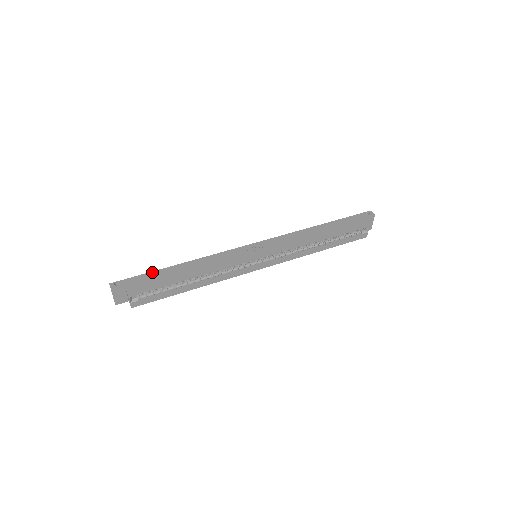
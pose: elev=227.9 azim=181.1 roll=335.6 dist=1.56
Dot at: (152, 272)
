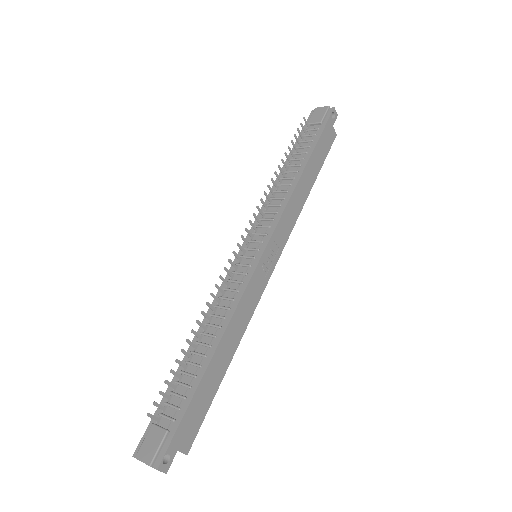
Dot at: (193, 400)
